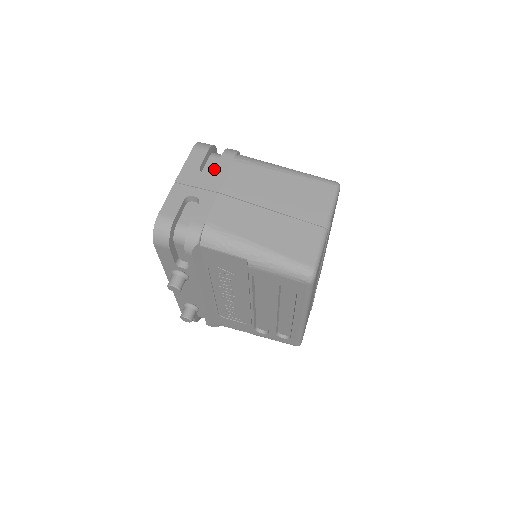
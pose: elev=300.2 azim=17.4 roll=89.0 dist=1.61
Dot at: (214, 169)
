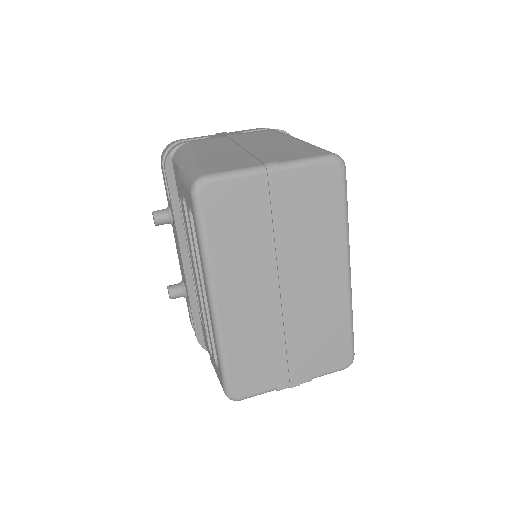
Dot at: occluded
